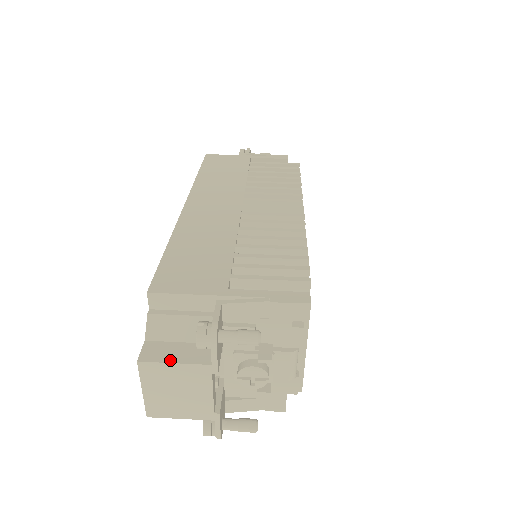
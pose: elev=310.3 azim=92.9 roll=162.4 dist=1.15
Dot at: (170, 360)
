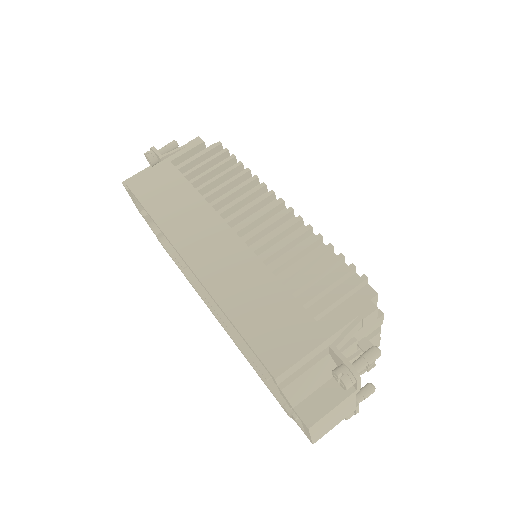
Dot at: (328, 409)
